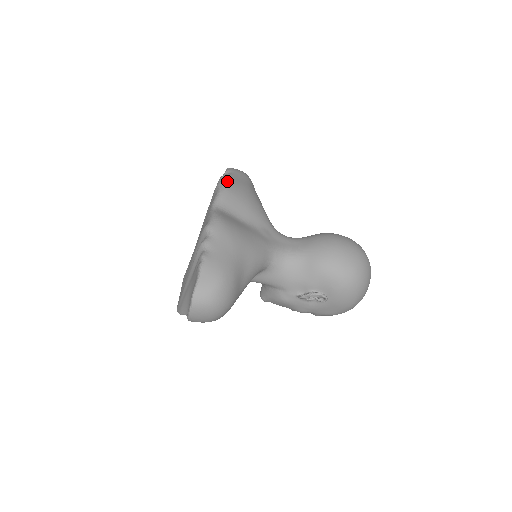
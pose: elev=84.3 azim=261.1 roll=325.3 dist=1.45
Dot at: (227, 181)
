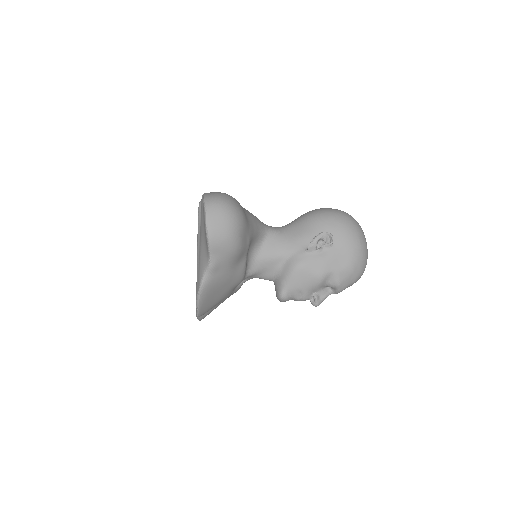
Dot at: occluded
